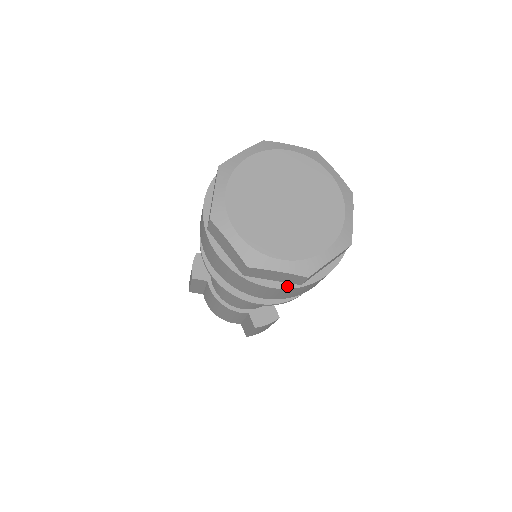
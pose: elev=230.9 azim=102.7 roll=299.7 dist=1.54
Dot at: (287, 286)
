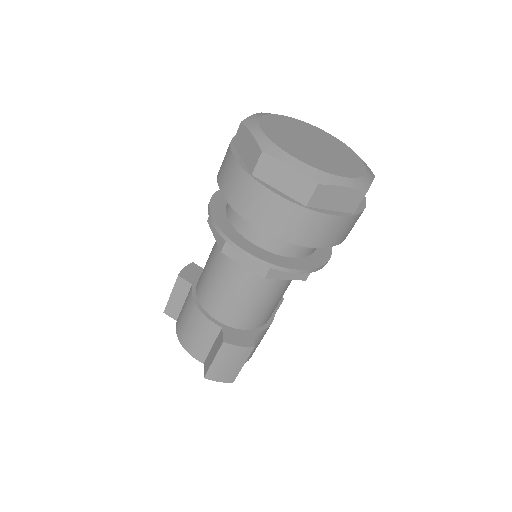
Dot at: (292, 200)
